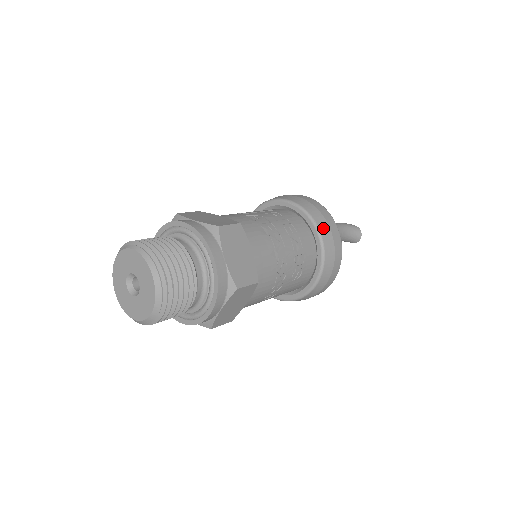
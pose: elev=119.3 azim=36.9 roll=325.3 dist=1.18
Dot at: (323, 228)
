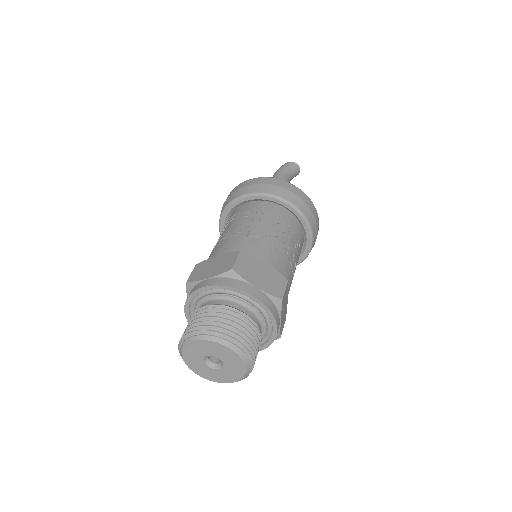
Dot at: (286, 196)
